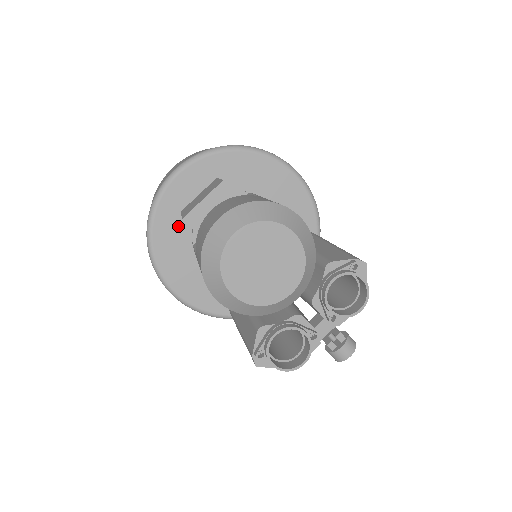
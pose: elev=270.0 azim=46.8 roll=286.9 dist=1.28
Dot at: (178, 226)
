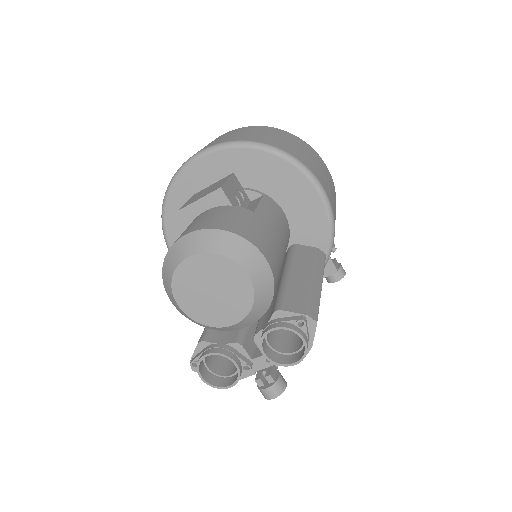
Dot at: occluded
